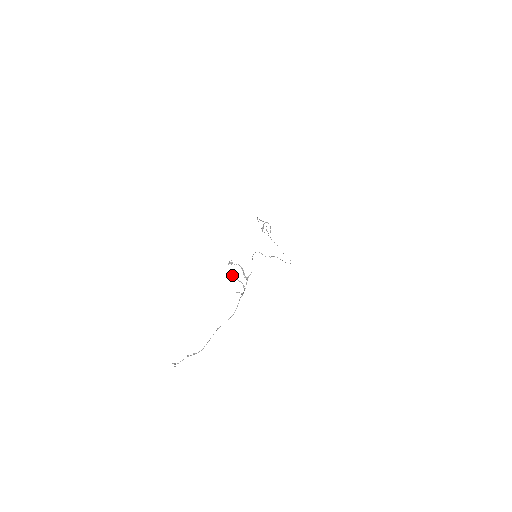
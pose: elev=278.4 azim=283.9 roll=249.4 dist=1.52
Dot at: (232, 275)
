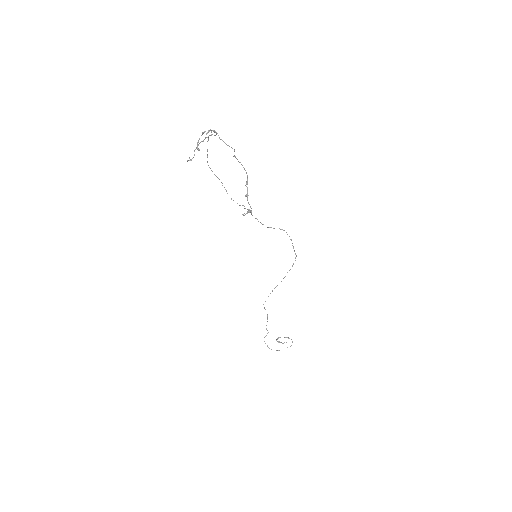
Dot at: occluded
